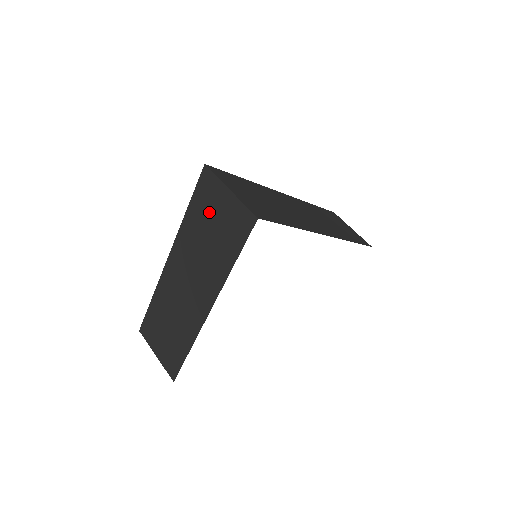
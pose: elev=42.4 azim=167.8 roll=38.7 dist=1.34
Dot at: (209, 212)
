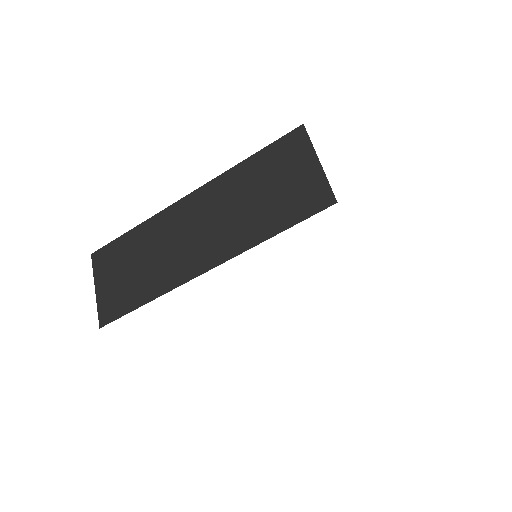
Dot at: (277, 171)
